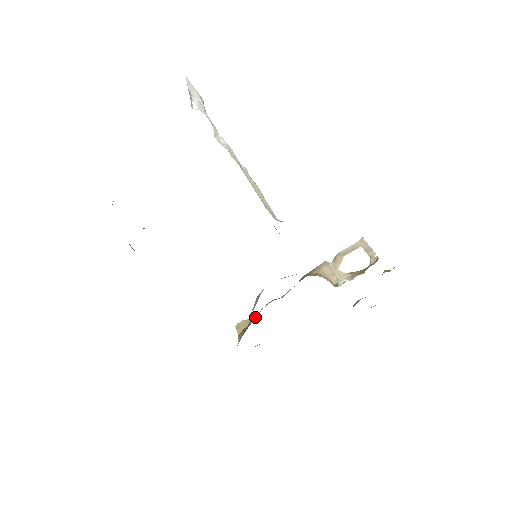
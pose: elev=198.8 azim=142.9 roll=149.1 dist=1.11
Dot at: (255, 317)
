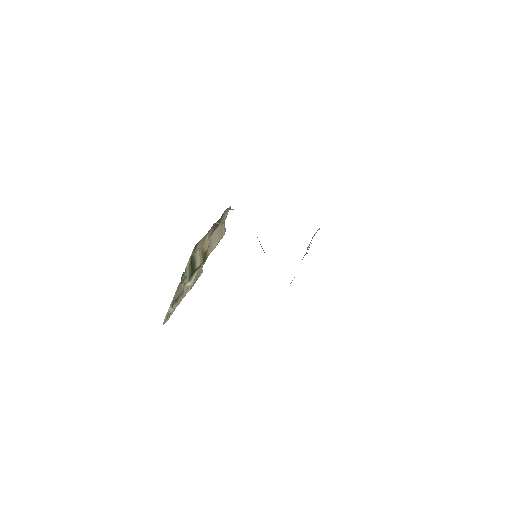
Dot at: occluded
